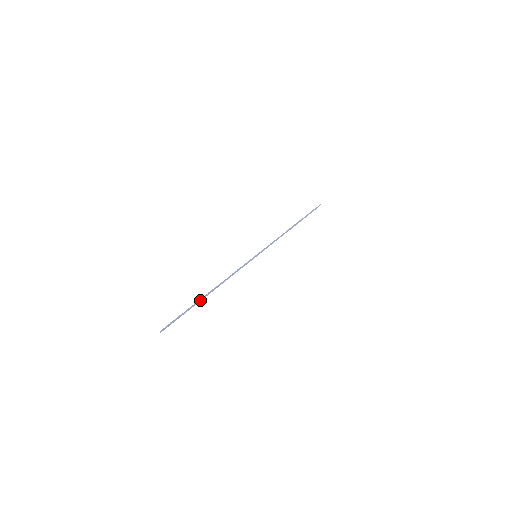
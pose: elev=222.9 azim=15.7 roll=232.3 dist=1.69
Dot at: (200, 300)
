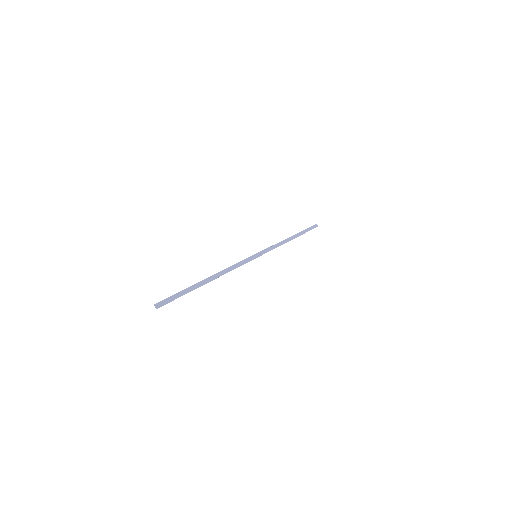
Dot at: (199, 286)
